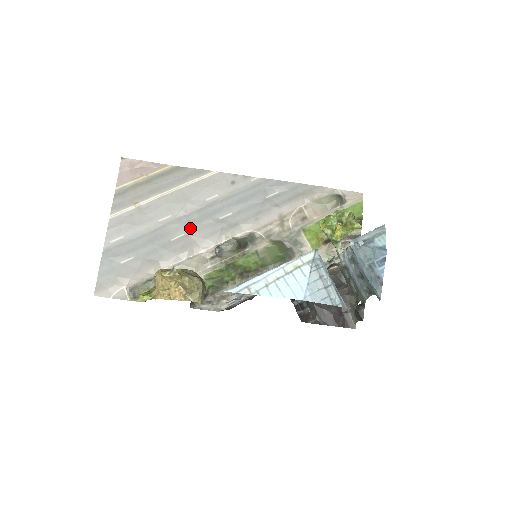
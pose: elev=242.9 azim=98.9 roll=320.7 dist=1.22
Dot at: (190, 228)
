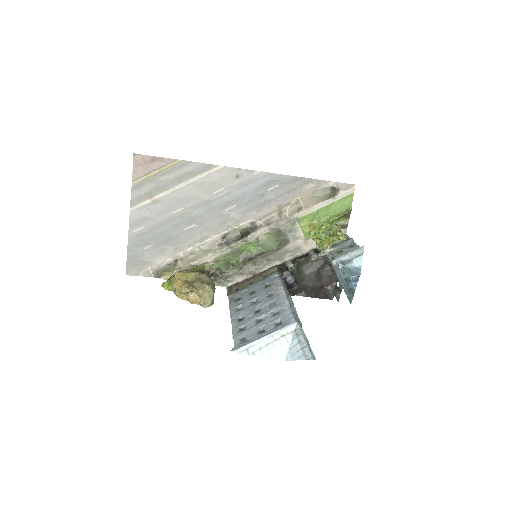
Dot at: (200, 219)
